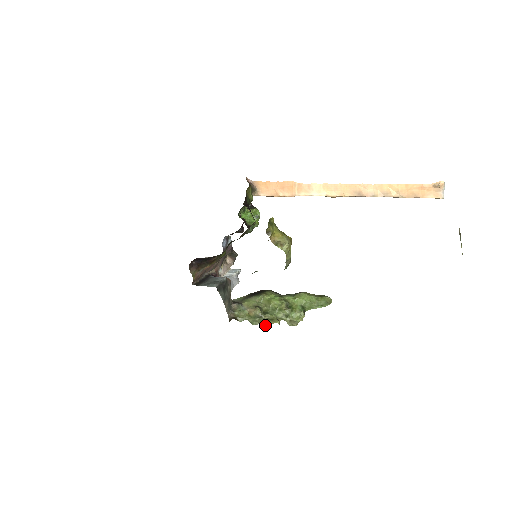
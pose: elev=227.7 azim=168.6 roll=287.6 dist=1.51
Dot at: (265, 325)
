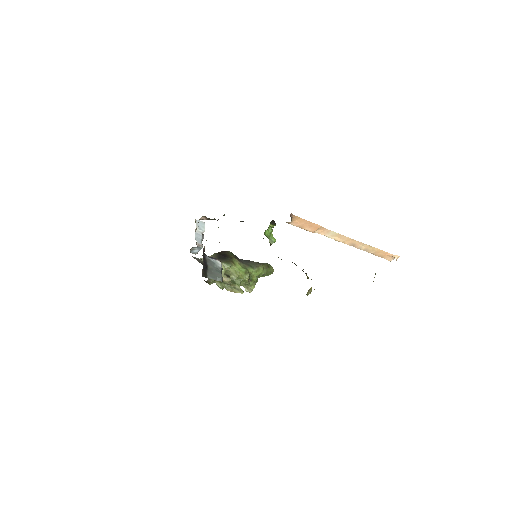
Dot at: (230, 291)
